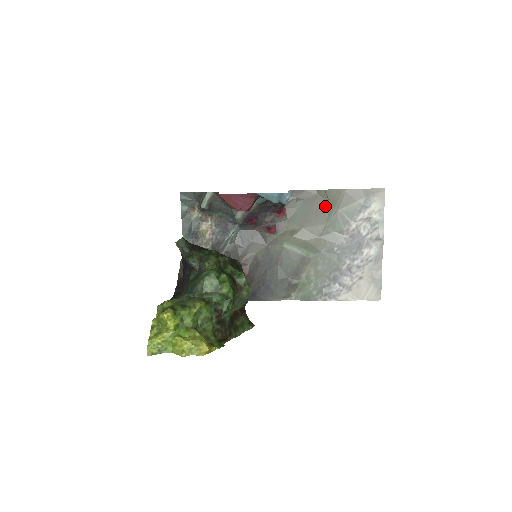
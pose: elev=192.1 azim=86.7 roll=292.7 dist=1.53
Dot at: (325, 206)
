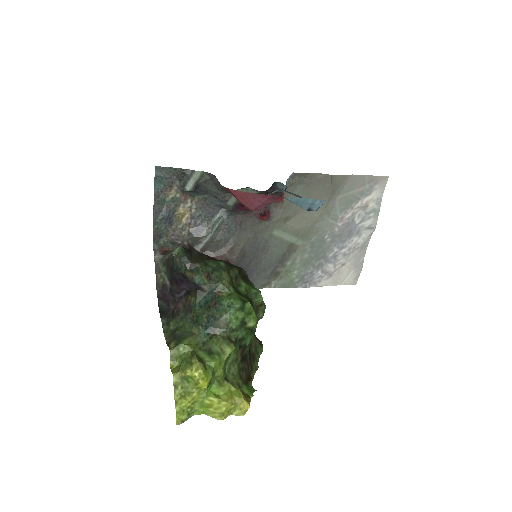
Dot at: (326, 192)
